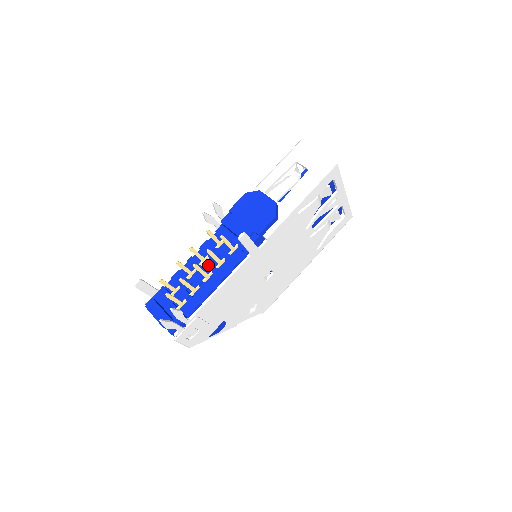
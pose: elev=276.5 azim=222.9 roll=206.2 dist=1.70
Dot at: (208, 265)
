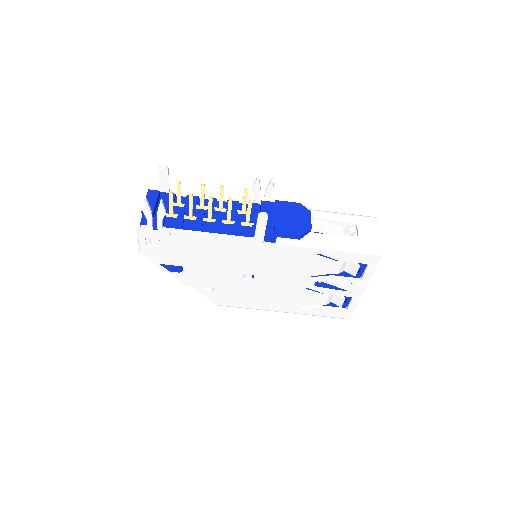
Dot at: (219, 214)
